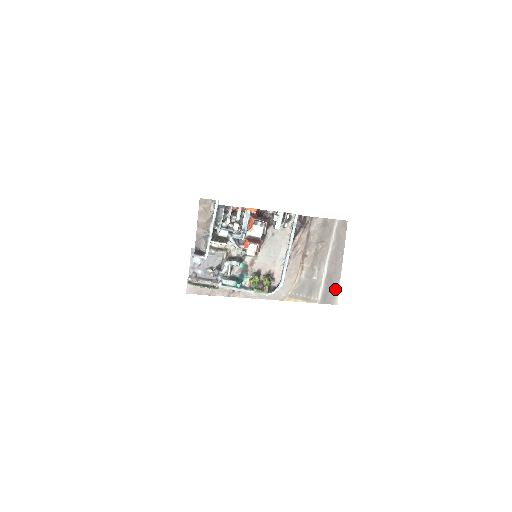
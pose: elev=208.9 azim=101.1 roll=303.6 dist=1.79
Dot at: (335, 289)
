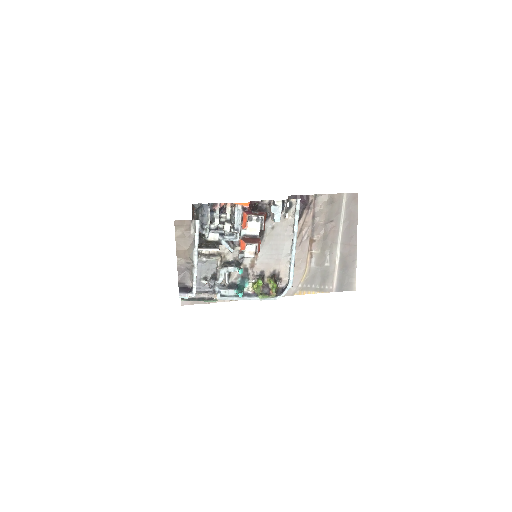
Dot at: (351, 273)
